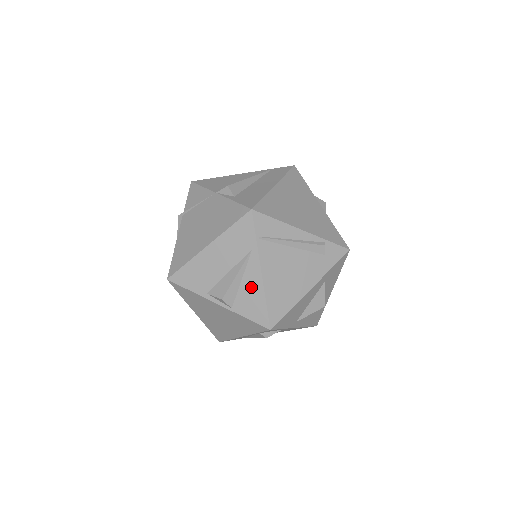
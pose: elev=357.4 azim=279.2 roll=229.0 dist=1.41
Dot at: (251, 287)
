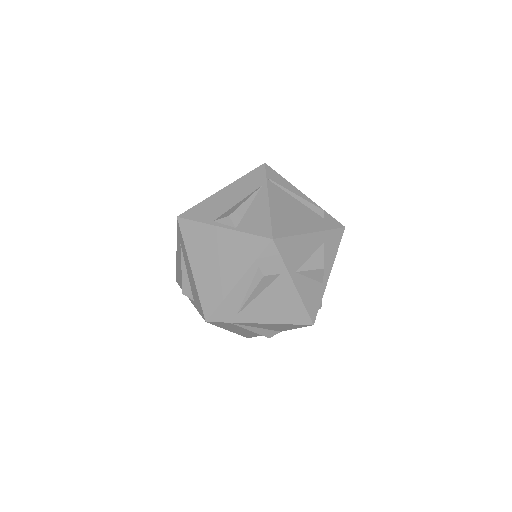
Dot at: (258, 210)
